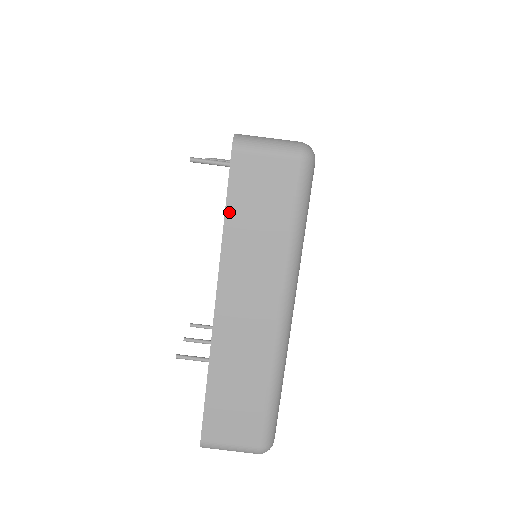
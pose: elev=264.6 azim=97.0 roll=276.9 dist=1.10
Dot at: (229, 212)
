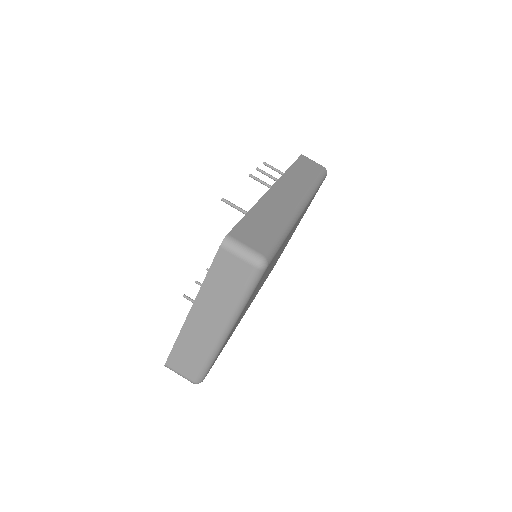
Dot at: (209, 274)
